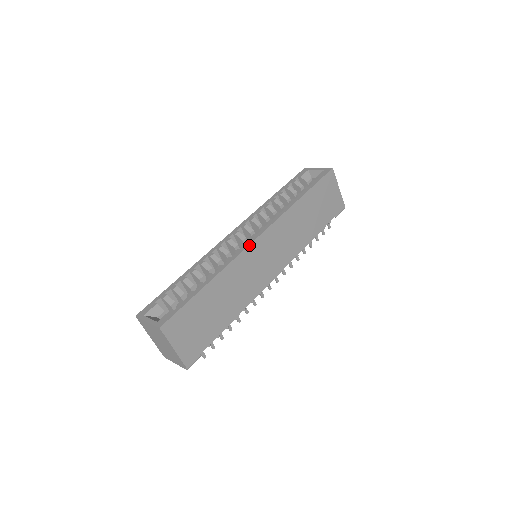
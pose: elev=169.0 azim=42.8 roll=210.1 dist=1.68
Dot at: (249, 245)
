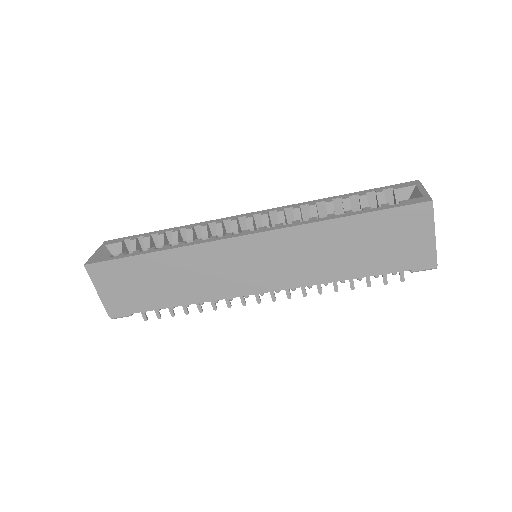
Dot at: (225, 239)
